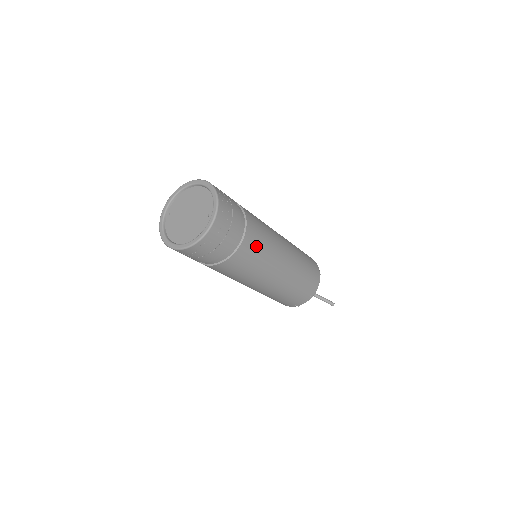
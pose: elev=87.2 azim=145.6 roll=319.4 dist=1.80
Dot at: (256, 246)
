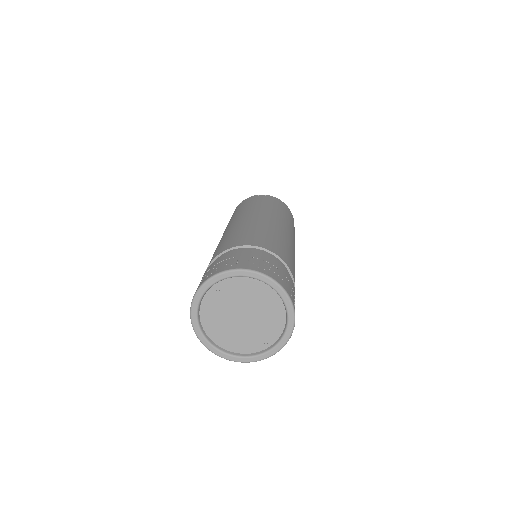
Dot at: occluded
